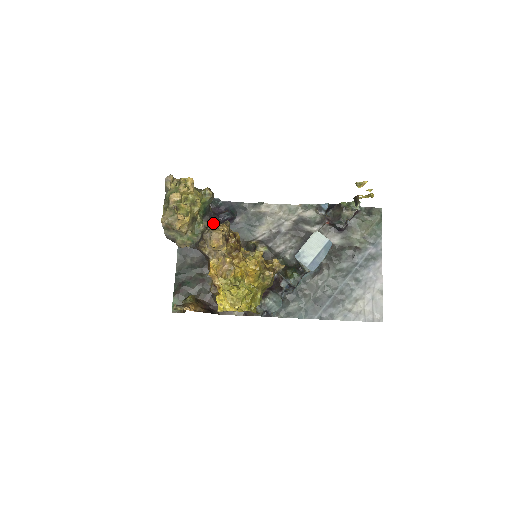
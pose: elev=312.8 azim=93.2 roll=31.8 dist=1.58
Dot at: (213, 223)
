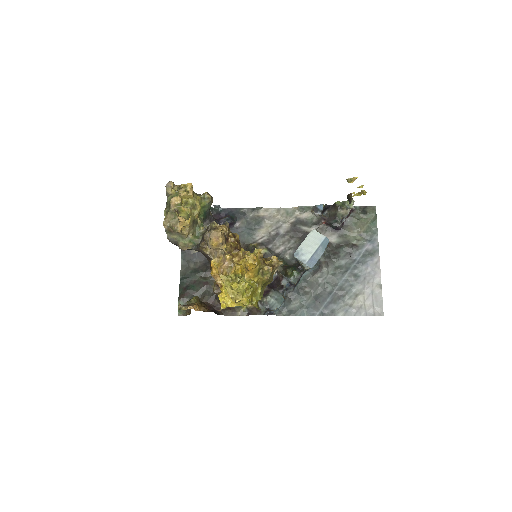
Dot at: (213, 224)
